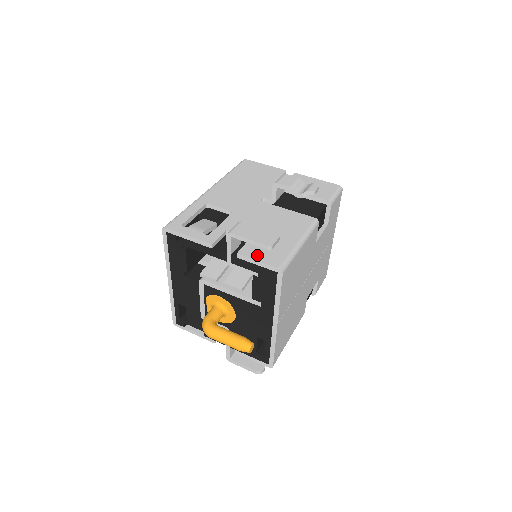
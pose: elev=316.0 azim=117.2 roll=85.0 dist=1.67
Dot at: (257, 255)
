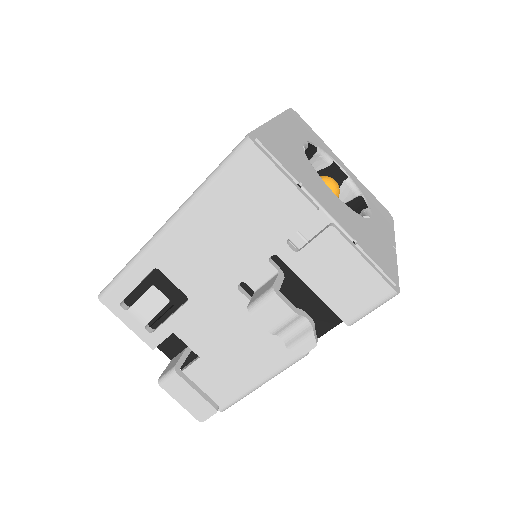
Dot at: (201, 385)
